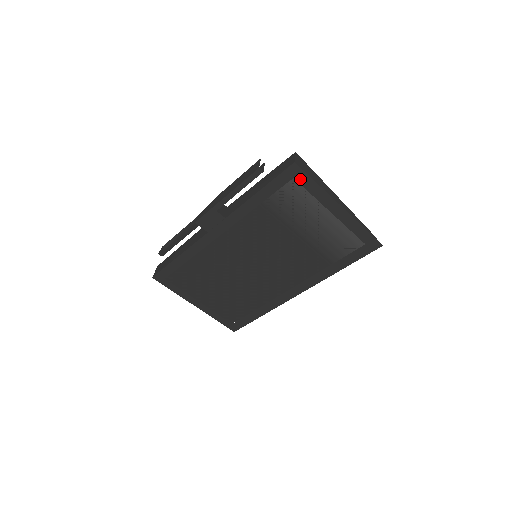
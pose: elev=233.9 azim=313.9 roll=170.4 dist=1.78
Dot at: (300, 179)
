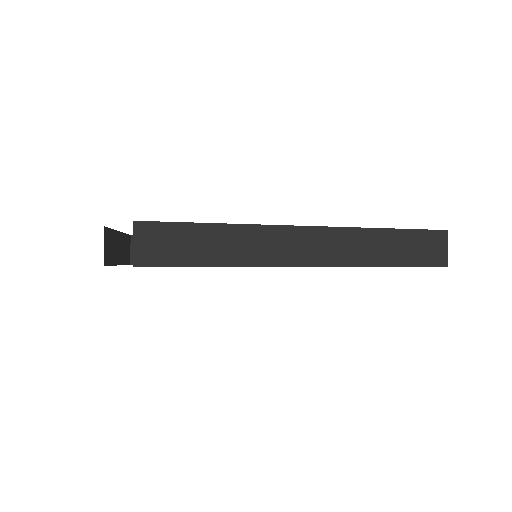
Dot at: occluded
